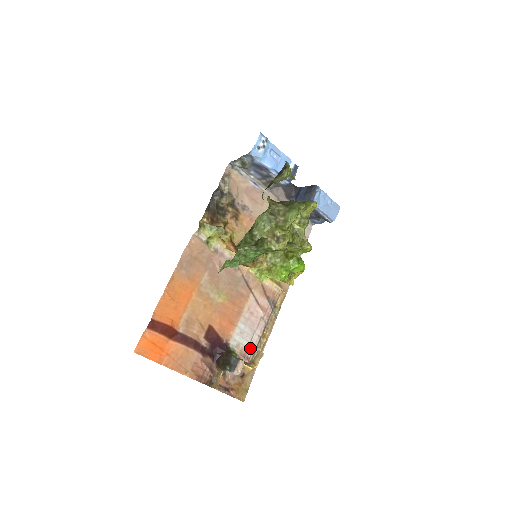
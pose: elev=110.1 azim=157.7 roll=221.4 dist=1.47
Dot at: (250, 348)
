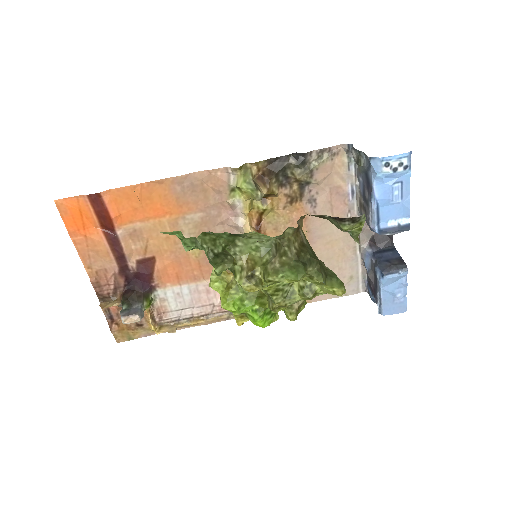
Dot at: (173, 314)
